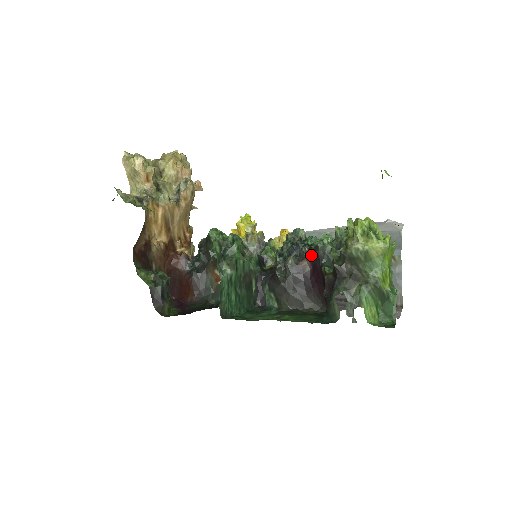
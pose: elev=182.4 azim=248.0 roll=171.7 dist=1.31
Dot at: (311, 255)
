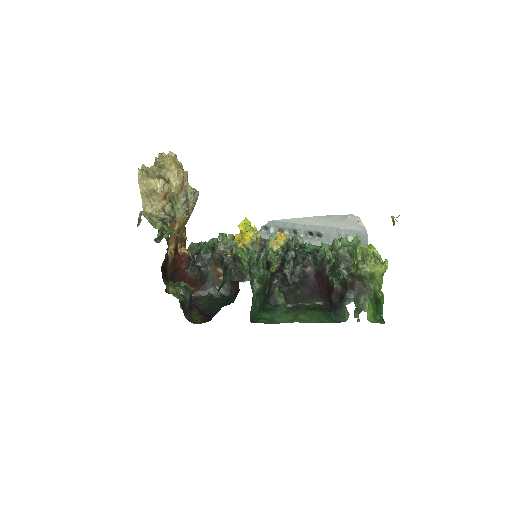
Dot at: (316, 264)
